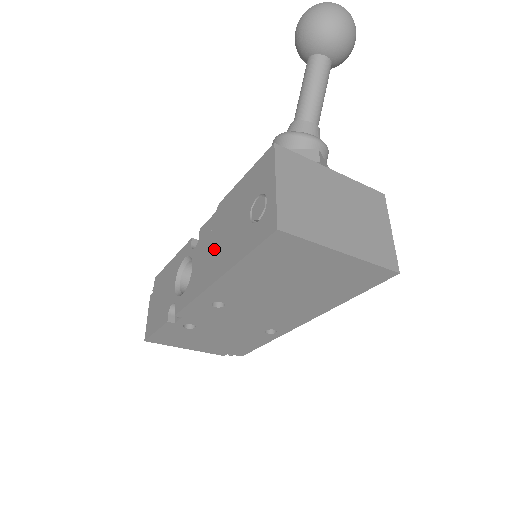
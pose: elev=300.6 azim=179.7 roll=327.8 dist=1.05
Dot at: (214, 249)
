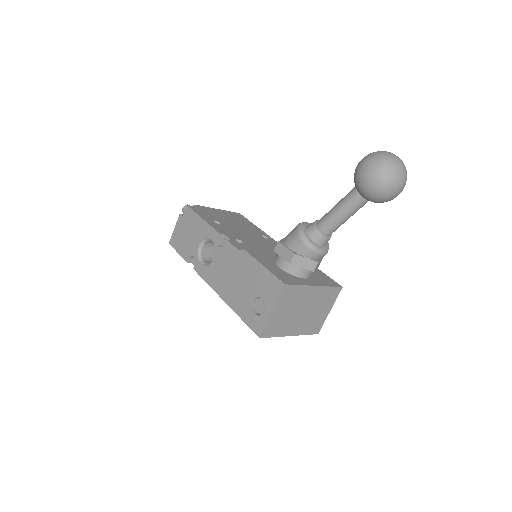
Dot at: (229, 277)
